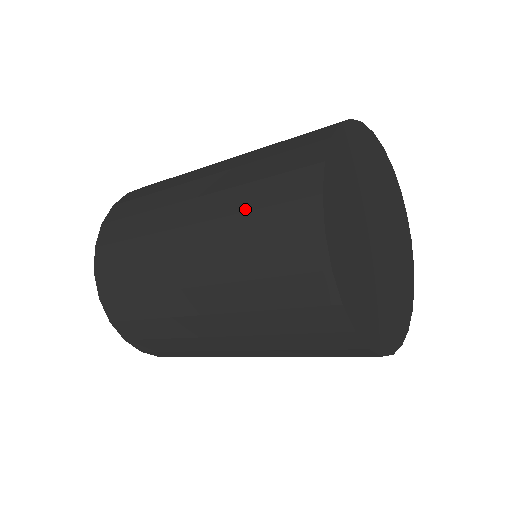
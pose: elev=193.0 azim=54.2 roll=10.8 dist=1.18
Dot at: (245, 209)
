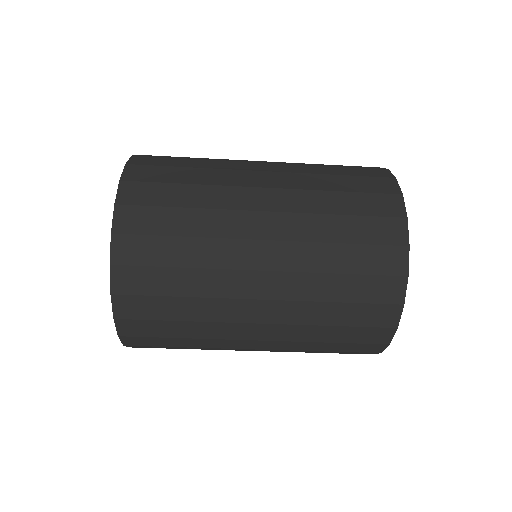
Dot at: occluded
